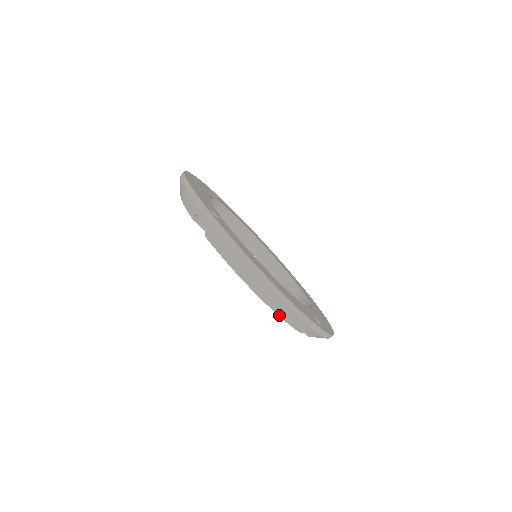
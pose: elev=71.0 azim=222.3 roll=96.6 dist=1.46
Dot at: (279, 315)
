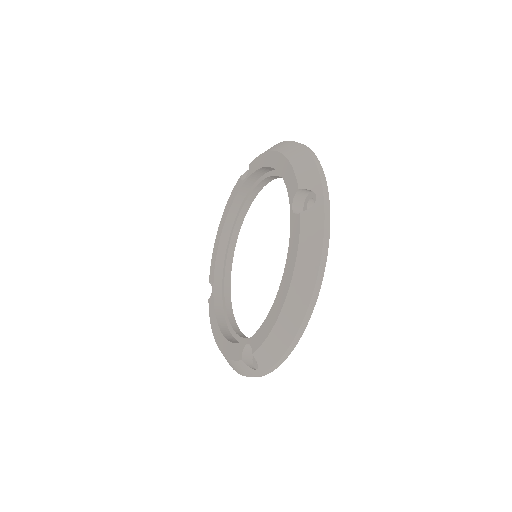
Dot at: (274, 329)
